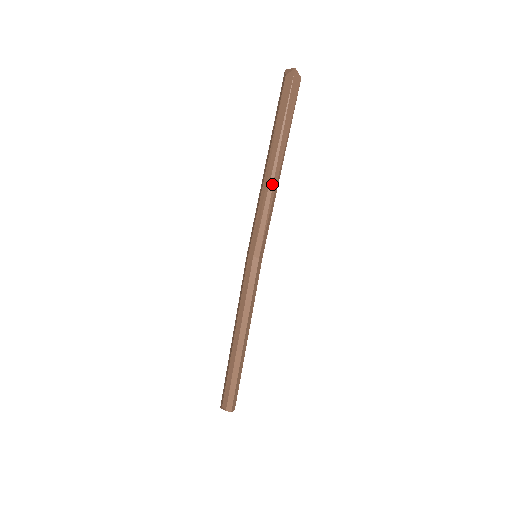
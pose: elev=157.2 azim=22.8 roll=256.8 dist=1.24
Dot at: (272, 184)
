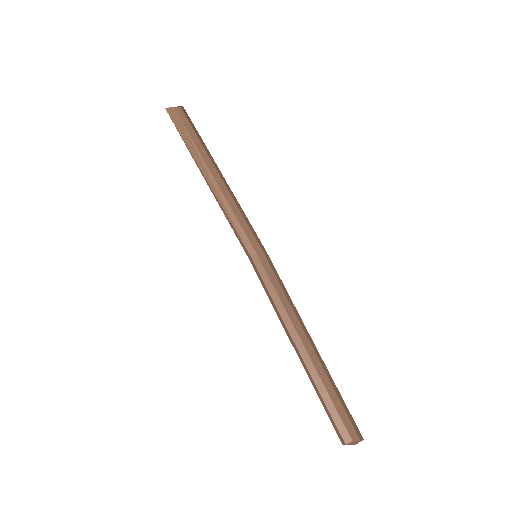
Dot at: (212, 191)
